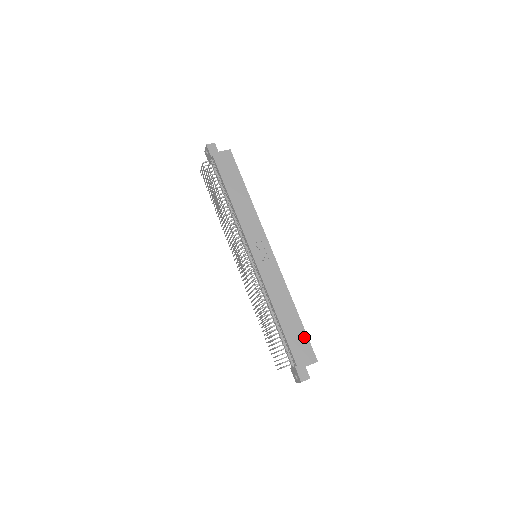
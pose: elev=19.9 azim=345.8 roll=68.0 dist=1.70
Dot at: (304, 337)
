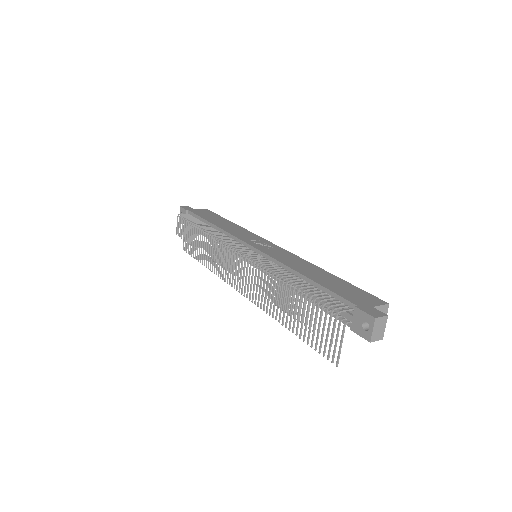
Dot at: (353, 288)
